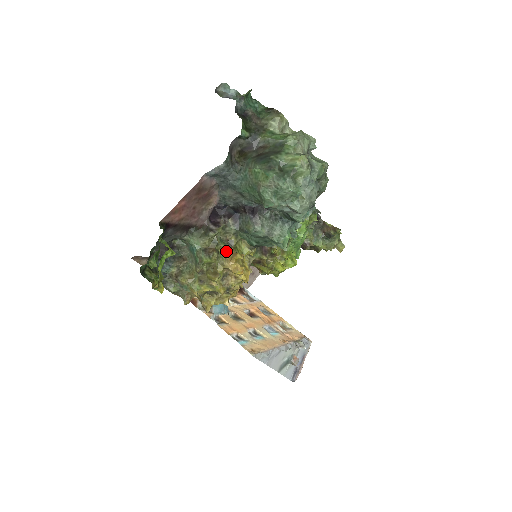
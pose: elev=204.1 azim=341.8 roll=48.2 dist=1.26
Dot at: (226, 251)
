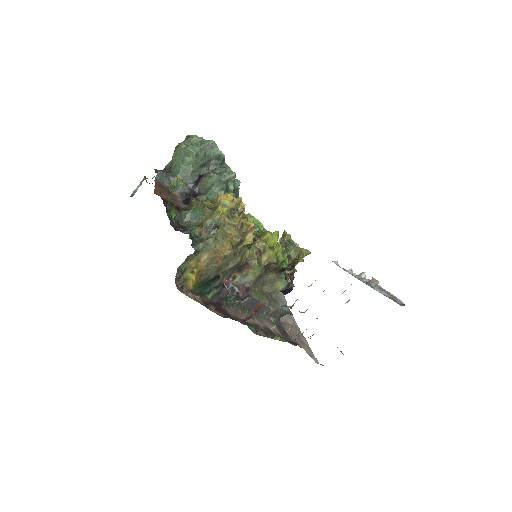
Dot at: occluded
